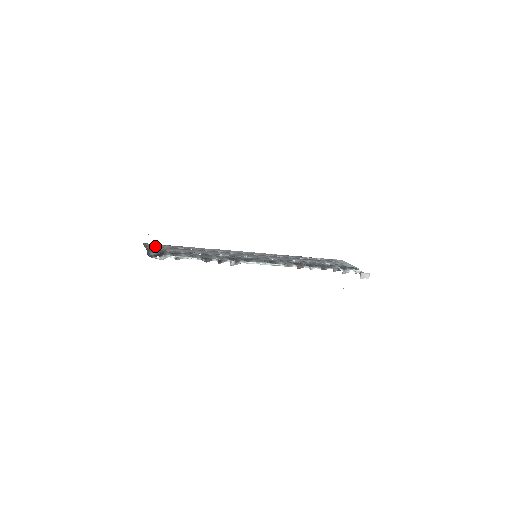
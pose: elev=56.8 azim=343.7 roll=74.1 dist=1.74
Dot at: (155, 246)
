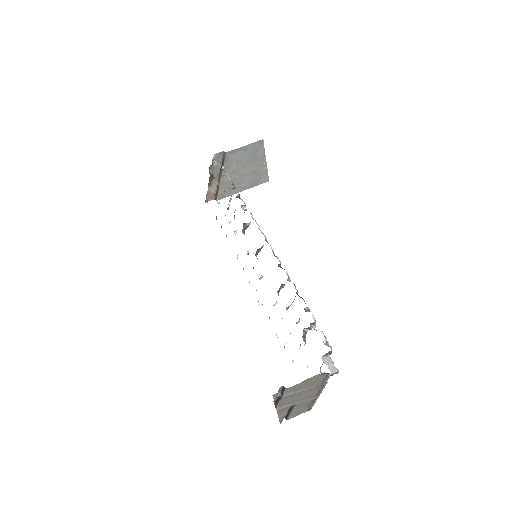
Dot at: occluded
